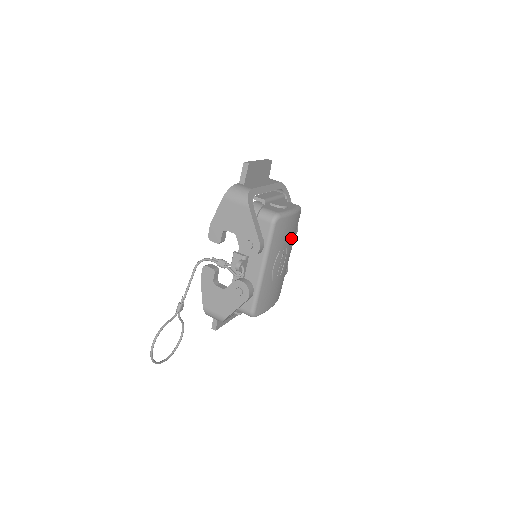
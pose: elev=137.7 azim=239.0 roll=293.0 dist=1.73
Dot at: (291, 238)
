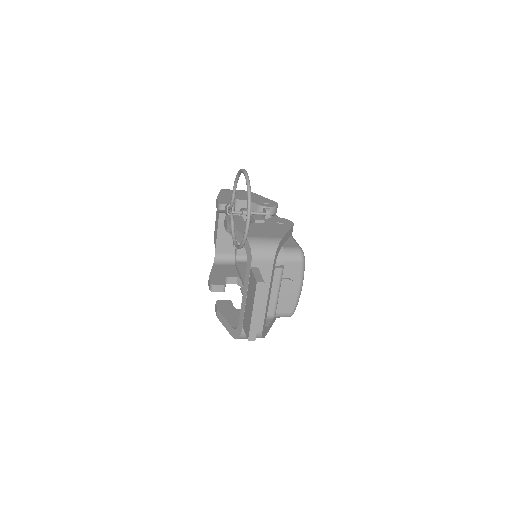
Dot at: occluded
